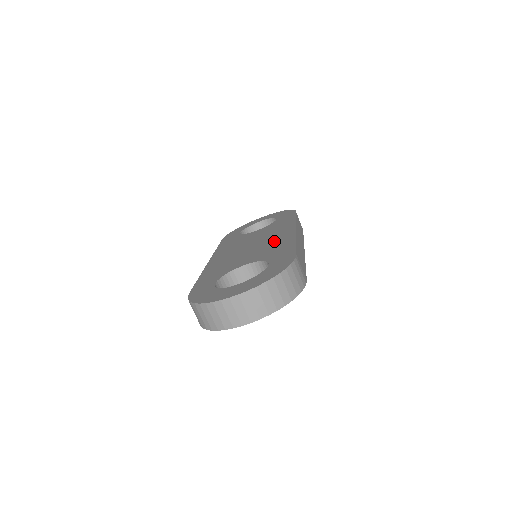
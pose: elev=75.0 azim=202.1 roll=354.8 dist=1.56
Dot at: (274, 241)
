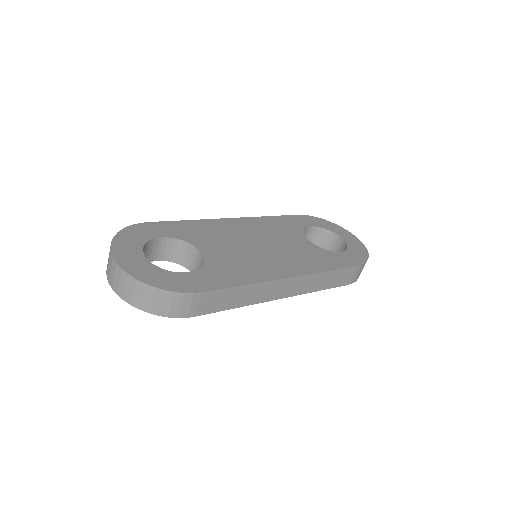
Dot at: (260, 263)
